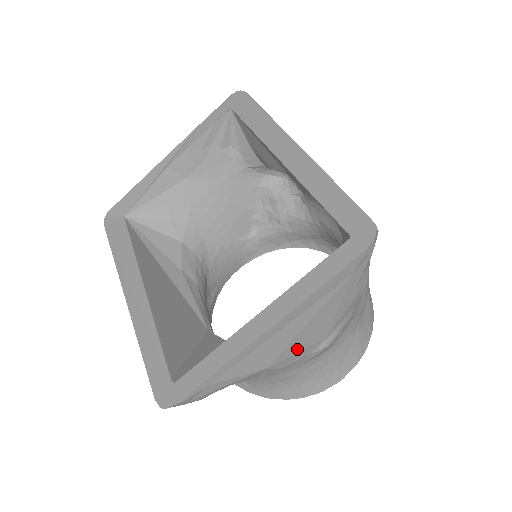
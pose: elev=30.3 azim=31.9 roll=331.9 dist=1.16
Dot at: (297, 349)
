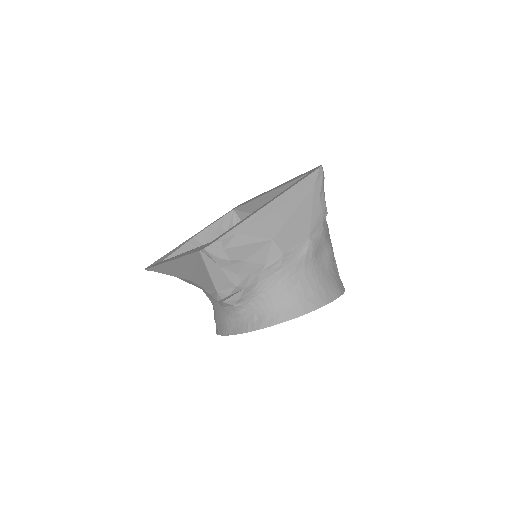
Dot at: (291, 234)
